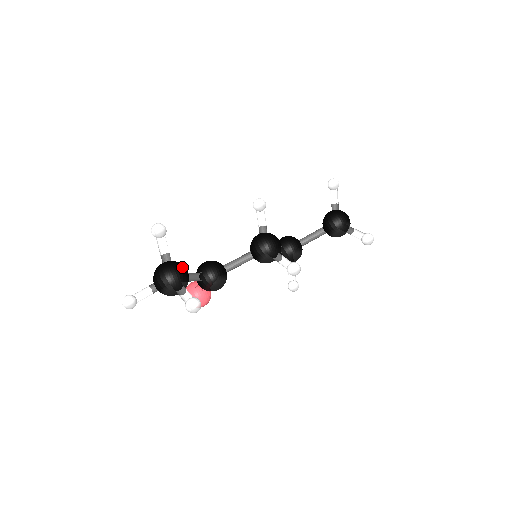
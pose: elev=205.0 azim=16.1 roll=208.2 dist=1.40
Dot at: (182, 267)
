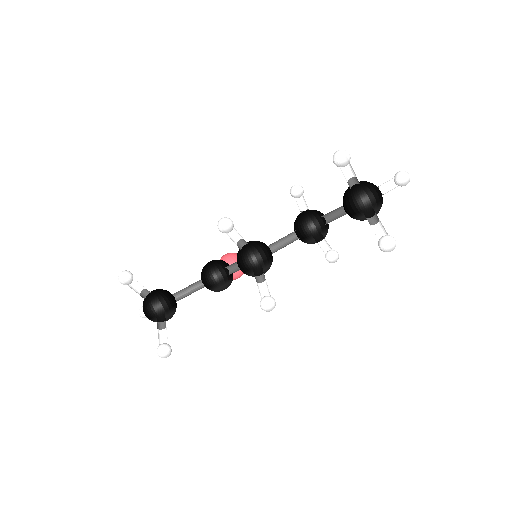
Dot at: (160, 303)
